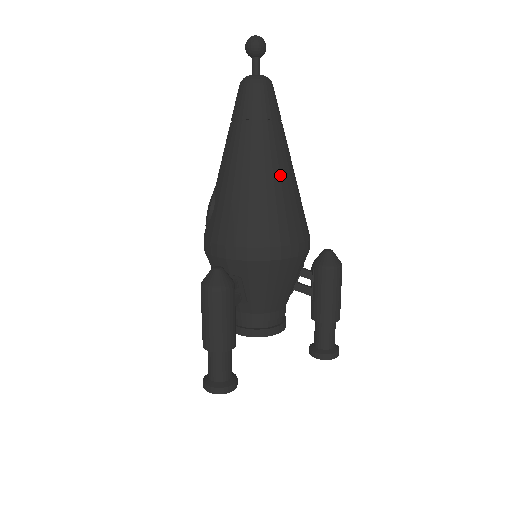
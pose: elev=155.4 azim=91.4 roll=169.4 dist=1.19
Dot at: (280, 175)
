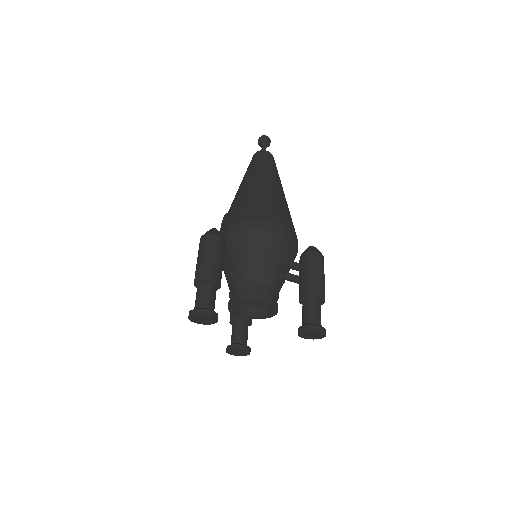
Dot at: (269, 188)
